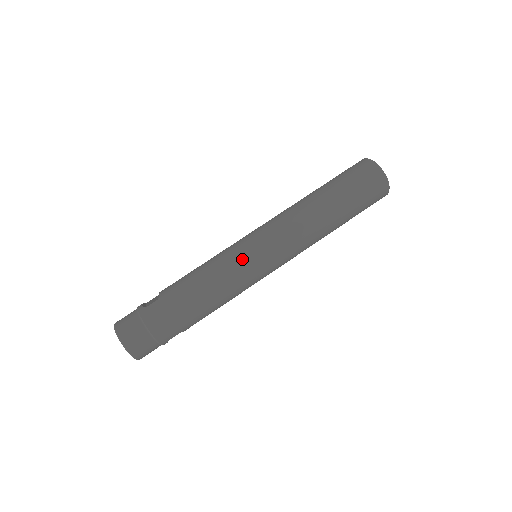
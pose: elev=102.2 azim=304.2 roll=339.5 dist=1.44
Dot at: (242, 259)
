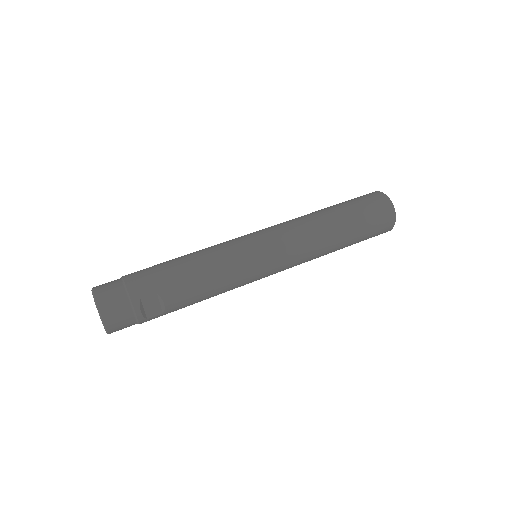
Dot at: (235, 239)
